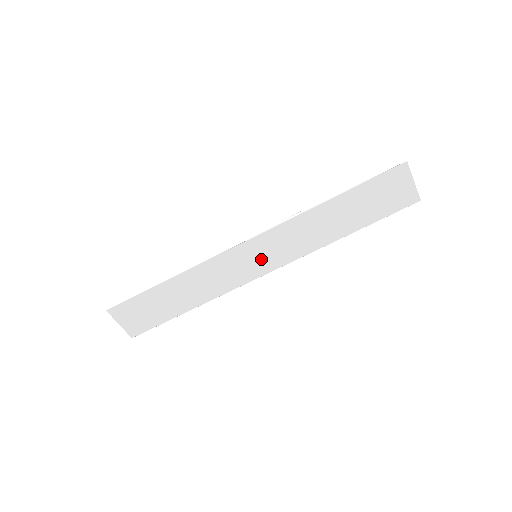
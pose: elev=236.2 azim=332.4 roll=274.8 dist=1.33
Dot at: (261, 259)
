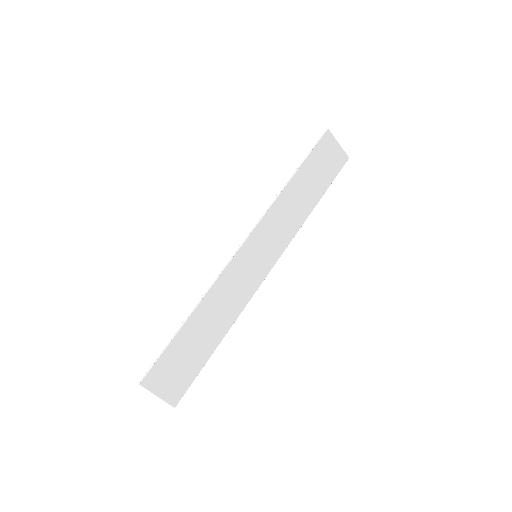
Dot at: (262, 256)
